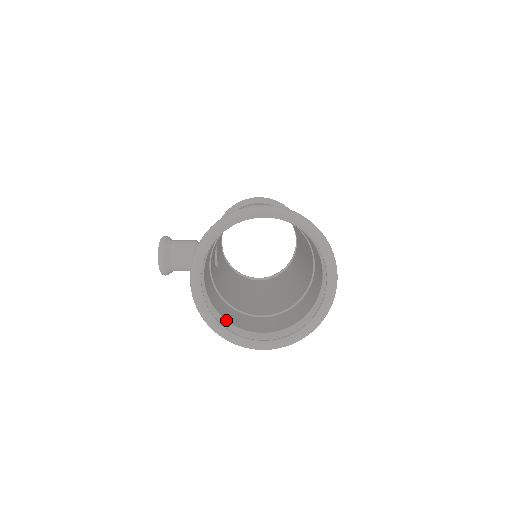
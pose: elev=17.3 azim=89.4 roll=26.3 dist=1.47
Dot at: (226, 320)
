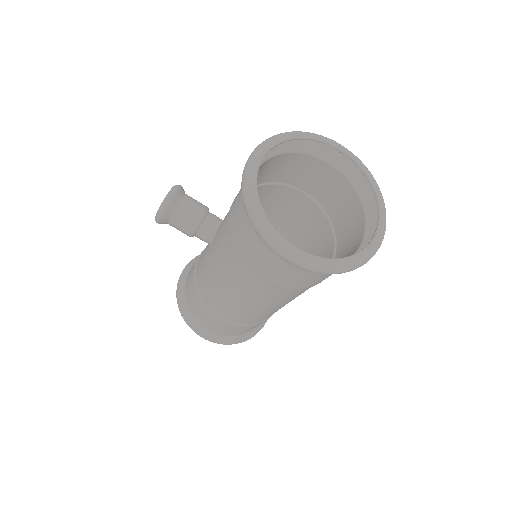
Dot at: occluded
